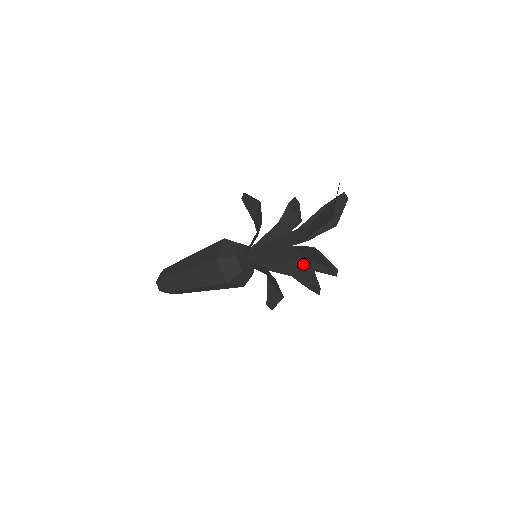
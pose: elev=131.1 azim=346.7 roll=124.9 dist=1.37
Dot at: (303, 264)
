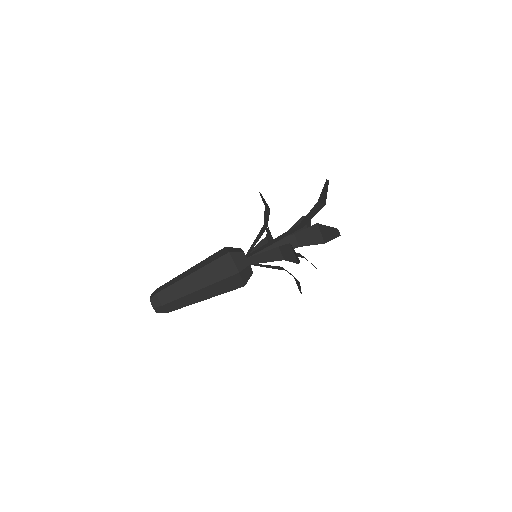
Dot at: occluded
